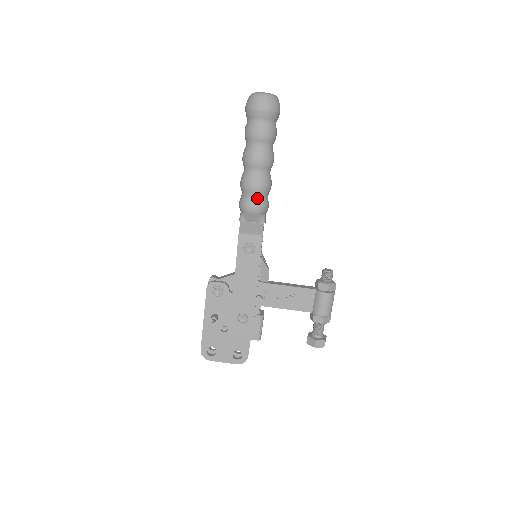
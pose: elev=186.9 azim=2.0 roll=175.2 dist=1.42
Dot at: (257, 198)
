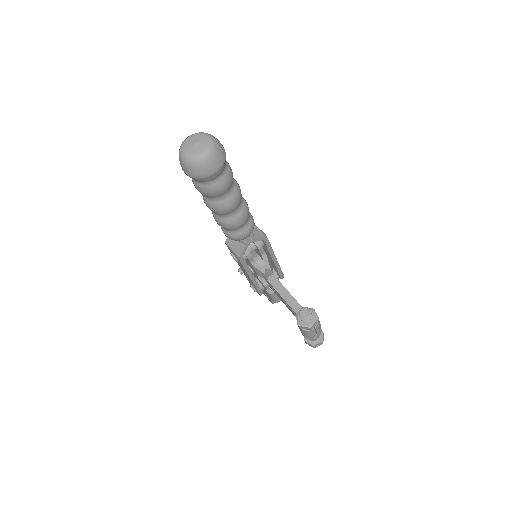
Dot at: (225, 230)
